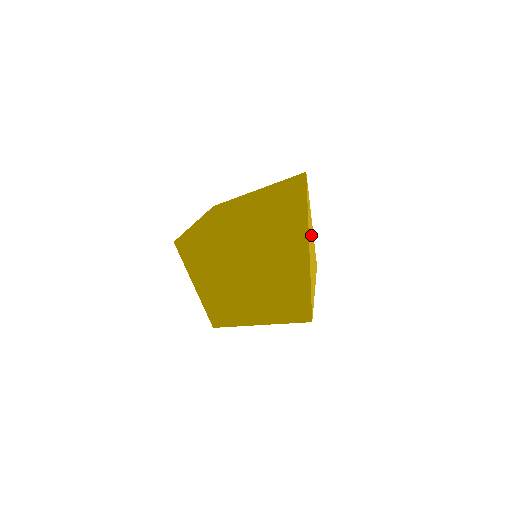
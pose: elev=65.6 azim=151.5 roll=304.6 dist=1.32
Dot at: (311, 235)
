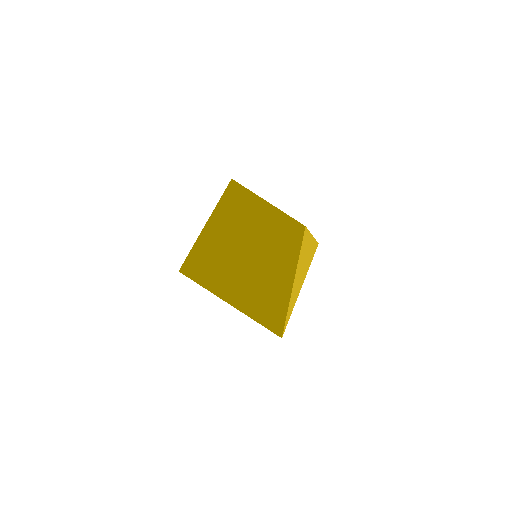
Dot at: occluded
